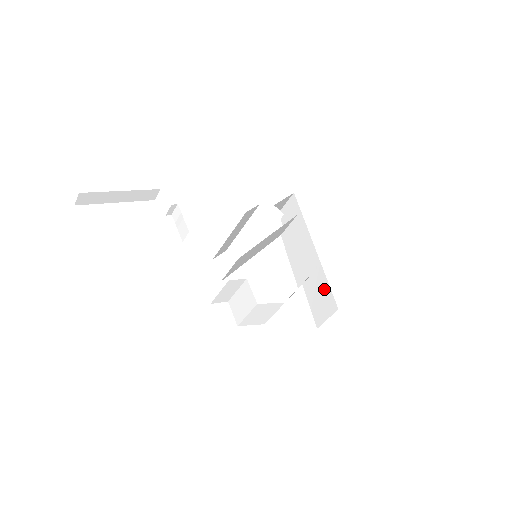
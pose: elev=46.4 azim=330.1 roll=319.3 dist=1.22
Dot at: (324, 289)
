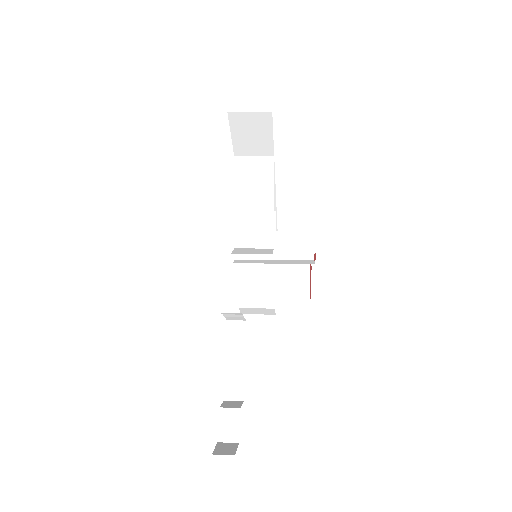
Dot at: occluded
